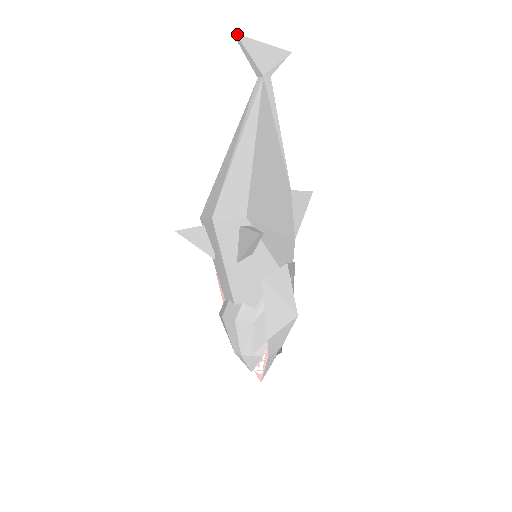
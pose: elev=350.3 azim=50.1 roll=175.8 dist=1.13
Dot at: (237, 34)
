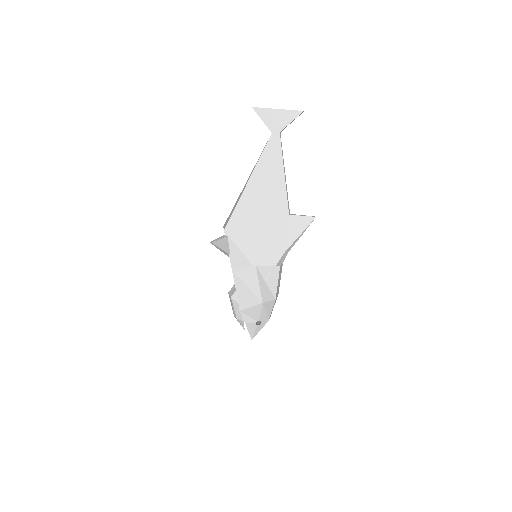
Dot at: (253, 107)
